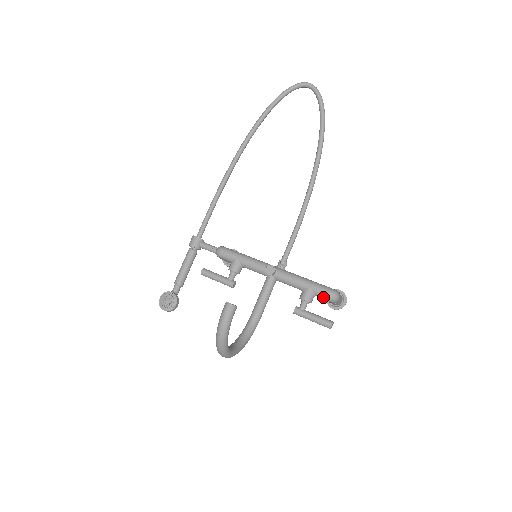
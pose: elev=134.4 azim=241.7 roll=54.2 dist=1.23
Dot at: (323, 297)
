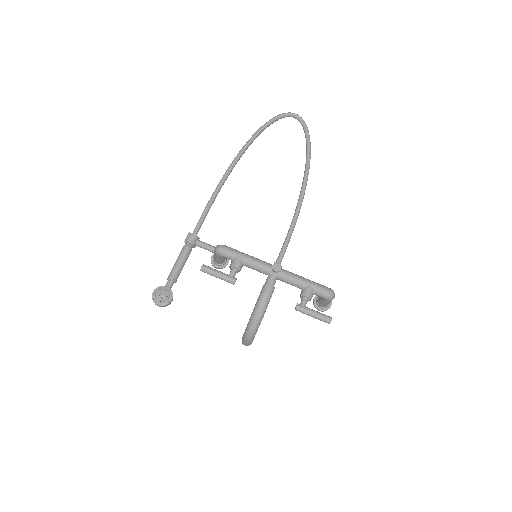
Dot at: (323, 295)
